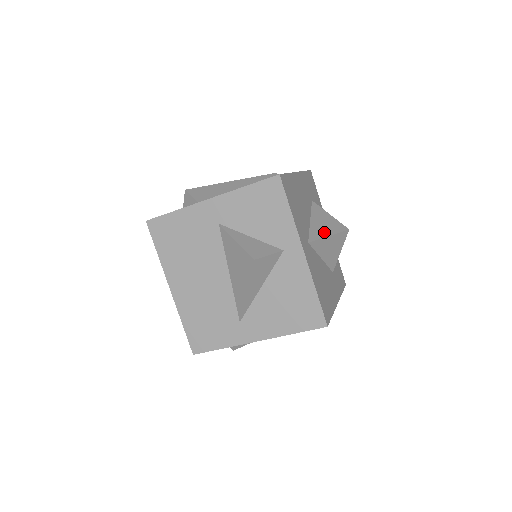
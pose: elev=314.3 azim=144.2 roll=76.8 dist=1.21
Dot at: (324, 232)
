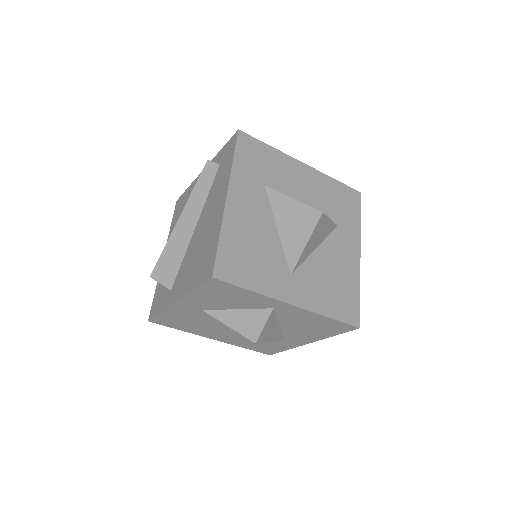
Dot at: (299, 242)
